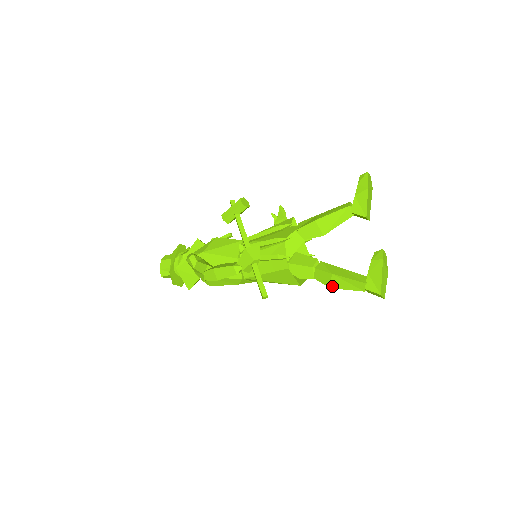
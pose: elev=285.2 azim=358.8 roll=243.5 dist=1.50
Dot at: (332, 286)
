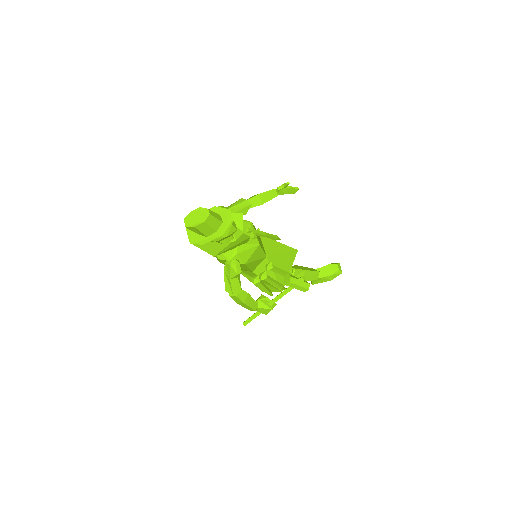
Dot at: occluded
